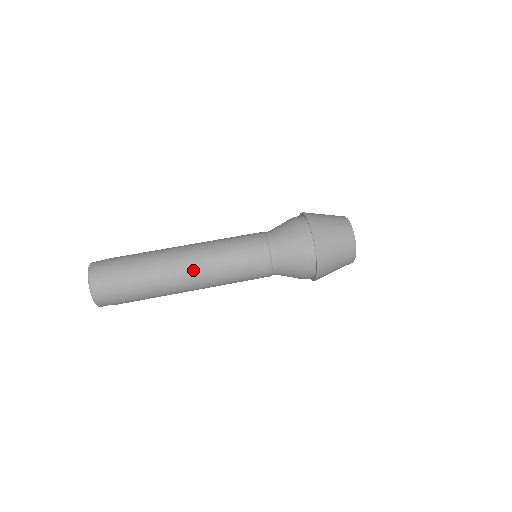
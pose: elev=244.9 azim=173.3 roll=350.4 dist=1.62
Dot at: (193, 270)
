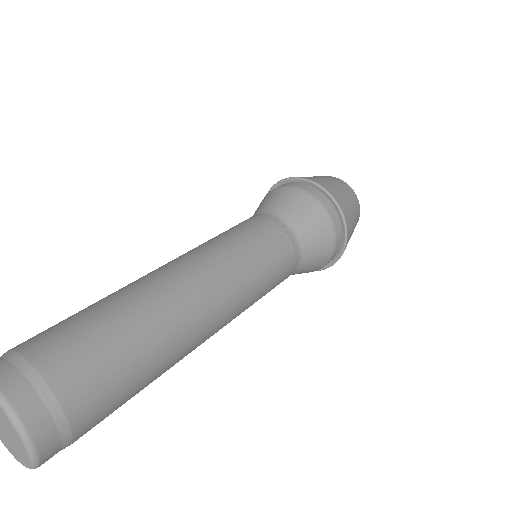
Dot at: (215, 321)
